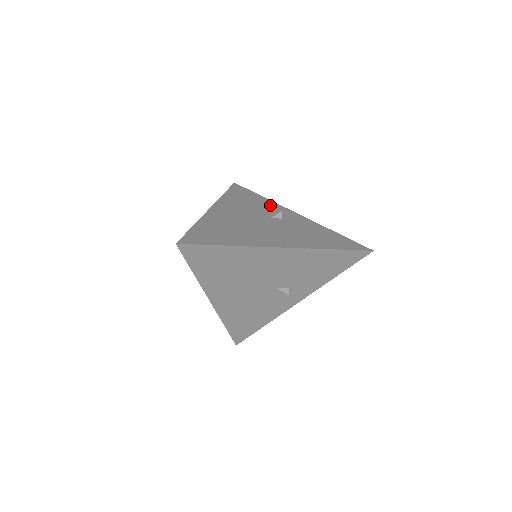
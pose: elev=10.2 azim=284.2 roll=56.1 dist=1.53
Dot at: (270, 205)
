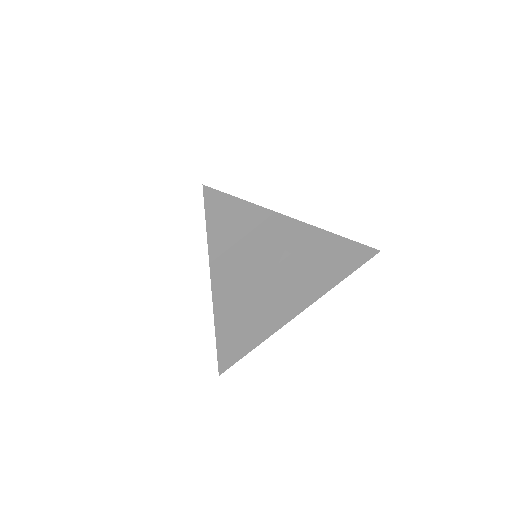
Dot at: (271, 228)
